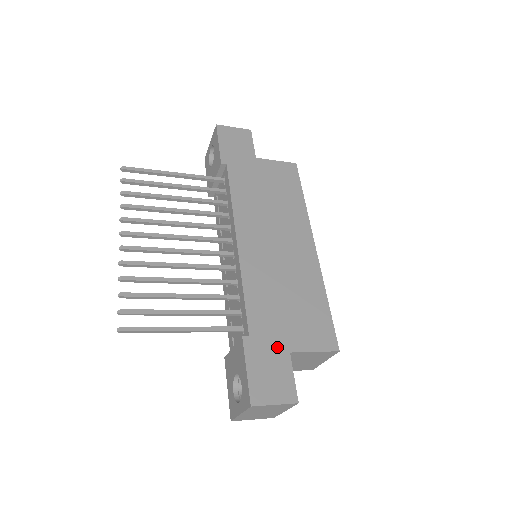
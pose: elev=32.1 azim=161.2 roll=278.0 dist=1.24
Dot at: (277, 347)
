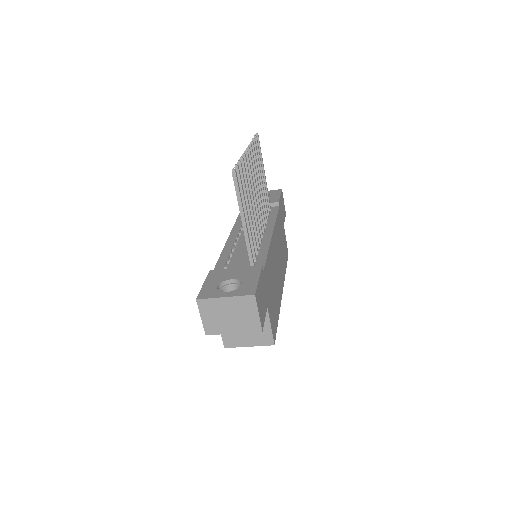
Dot at: (266, 295)
